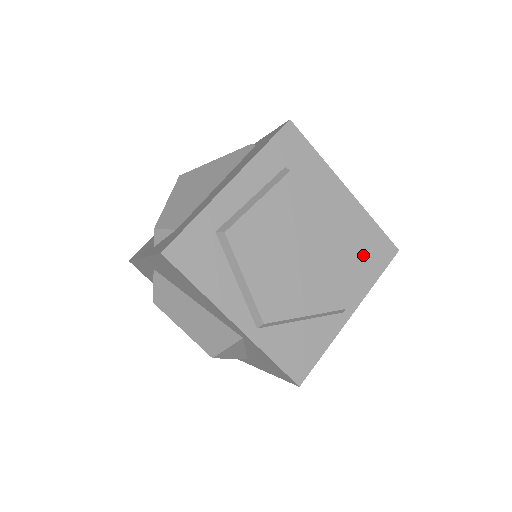
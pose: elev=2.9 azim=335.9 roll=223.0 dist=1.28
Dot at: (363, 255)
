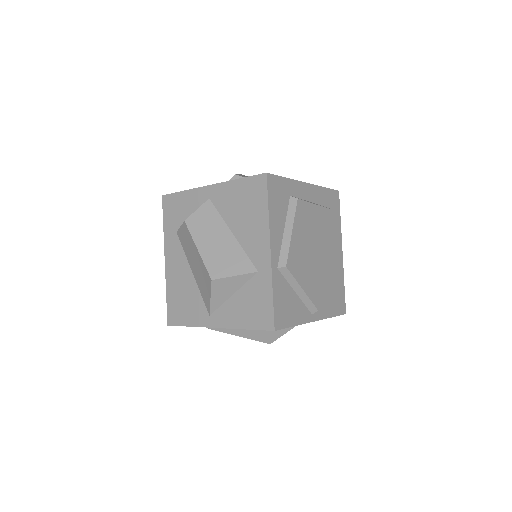
Dot at: (333, 295)
